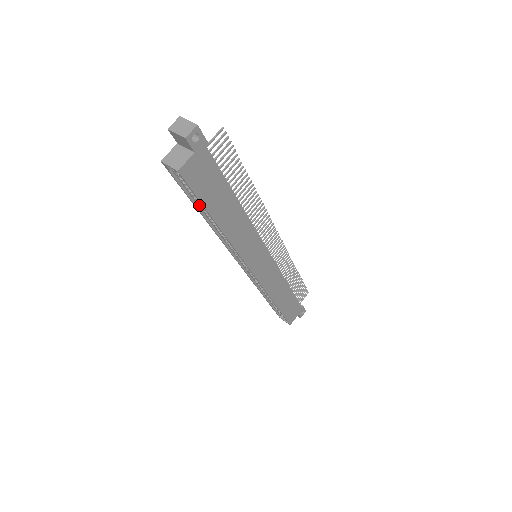
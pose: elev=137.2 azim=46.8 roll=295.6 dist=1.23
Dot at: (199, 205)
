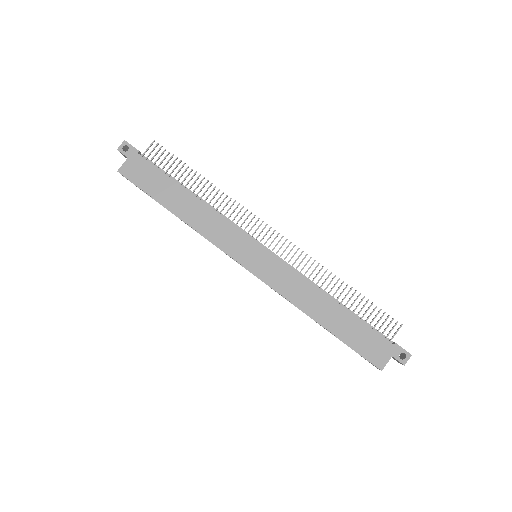
Dot at: occluded
